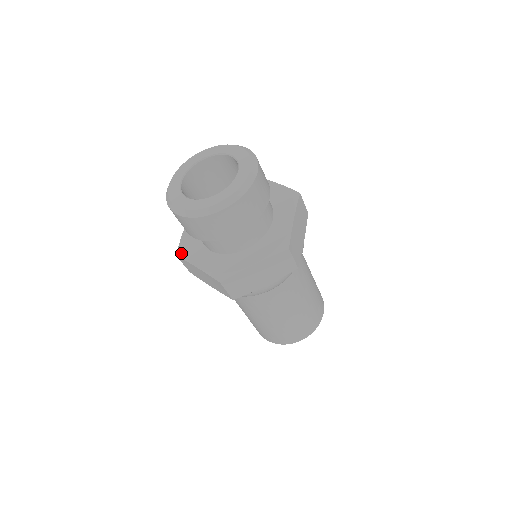
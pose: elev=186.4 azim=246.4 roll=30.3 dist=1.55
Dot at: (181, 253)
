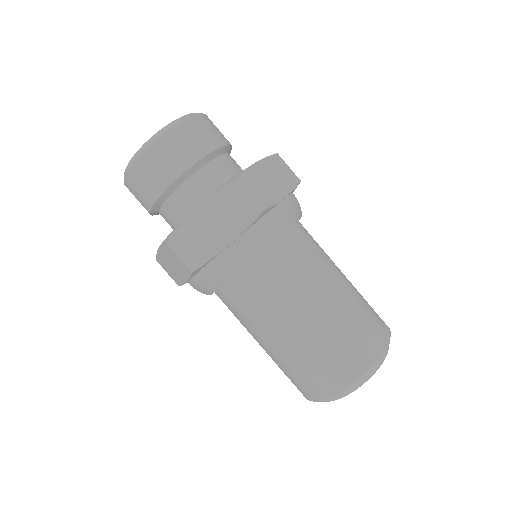
Dot at: occluded
